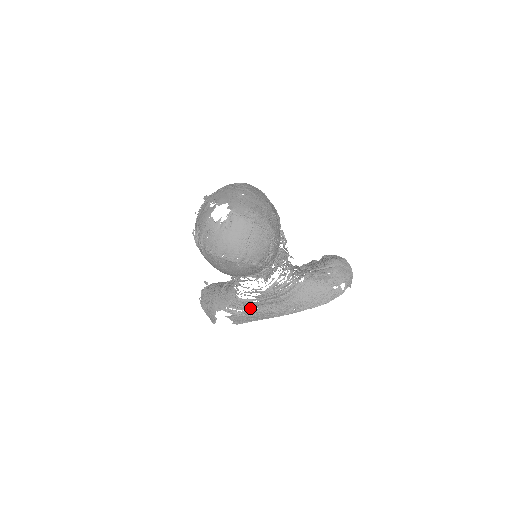
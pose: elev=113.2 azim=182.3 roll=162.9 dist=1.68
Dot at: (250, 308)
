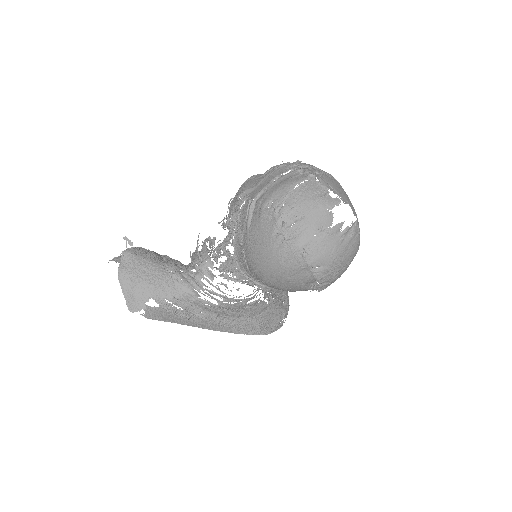
Dot at: (193, 309)
